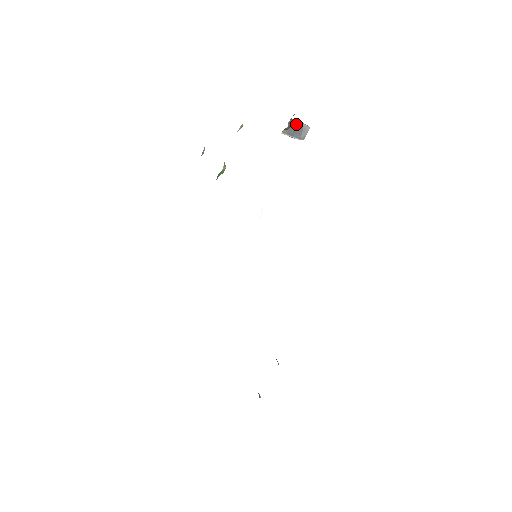
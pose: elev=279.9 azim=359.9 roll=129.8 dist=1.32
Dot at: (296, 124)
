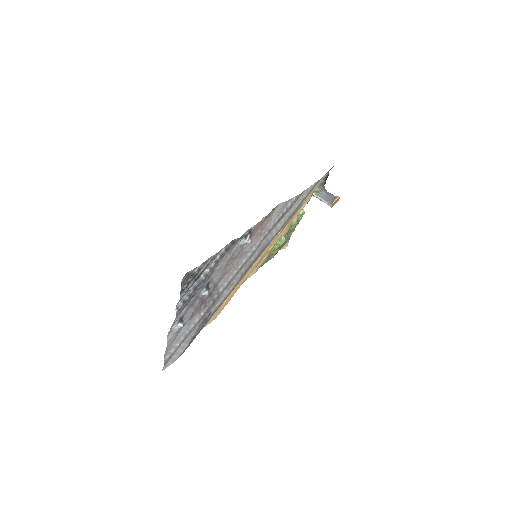
Dot at: (329, 193)
